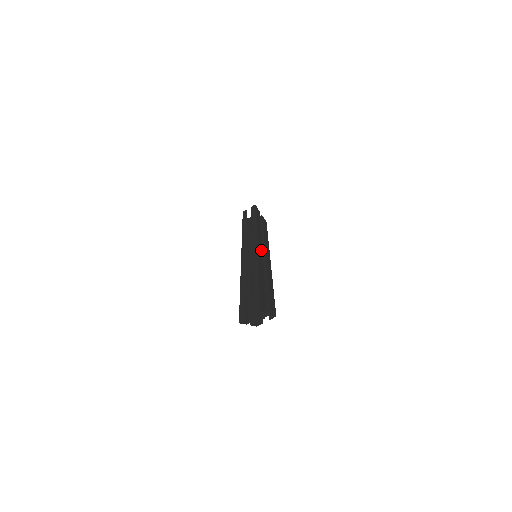
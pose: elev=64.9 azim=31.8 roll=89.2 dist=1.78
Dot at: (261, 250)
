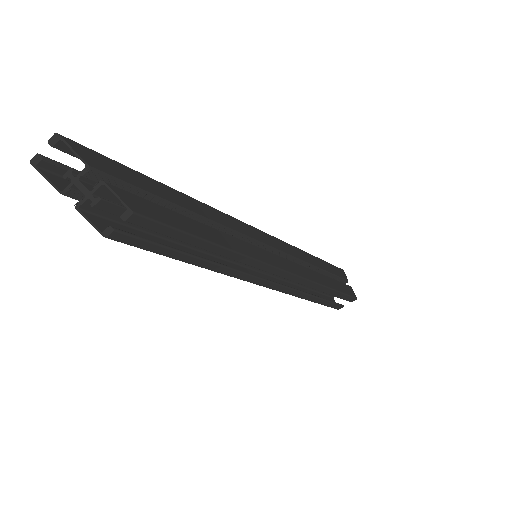
Dot at: (258, 237)
